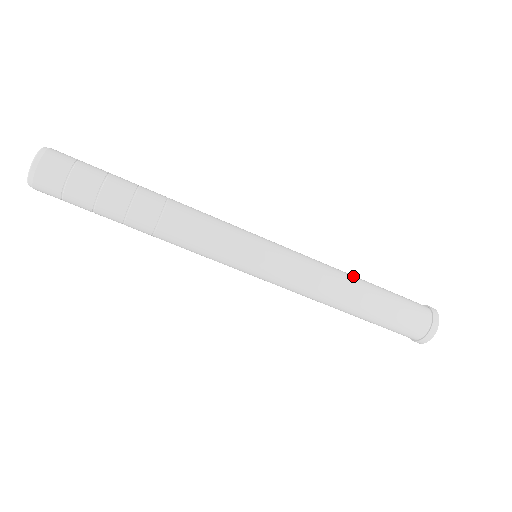
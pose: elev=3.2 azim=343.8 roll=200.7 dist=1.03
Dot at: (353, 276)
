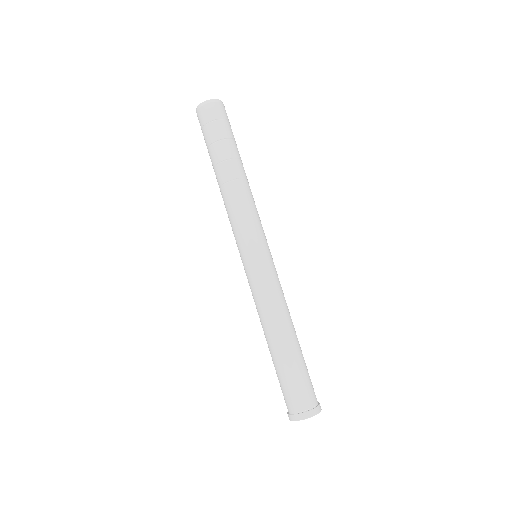
Dot at: (294, 328)
